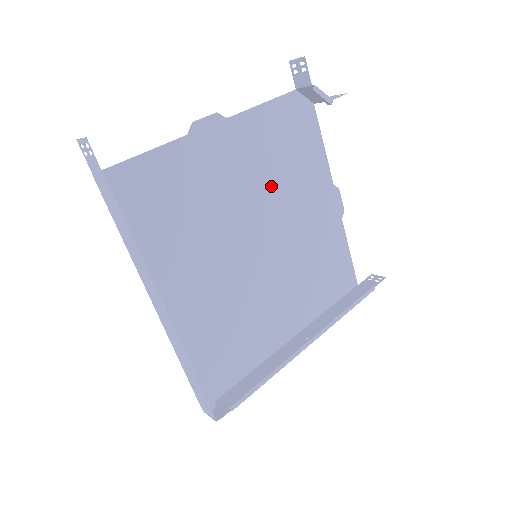
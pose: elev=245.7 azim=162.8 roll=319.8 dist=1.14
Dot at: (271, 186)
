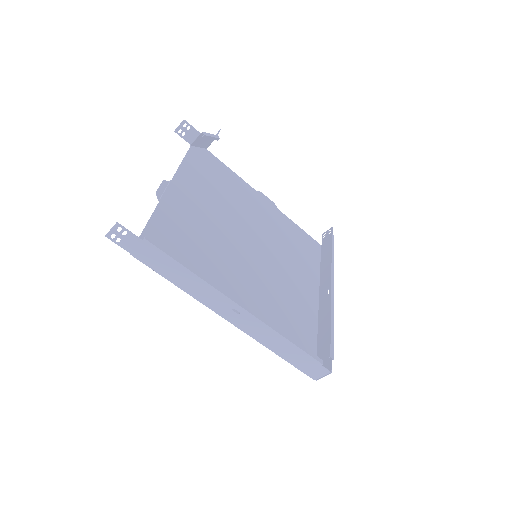
Dot at: (226, 209)
